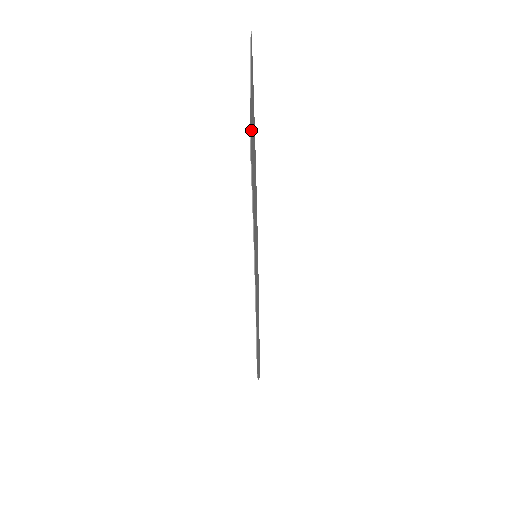
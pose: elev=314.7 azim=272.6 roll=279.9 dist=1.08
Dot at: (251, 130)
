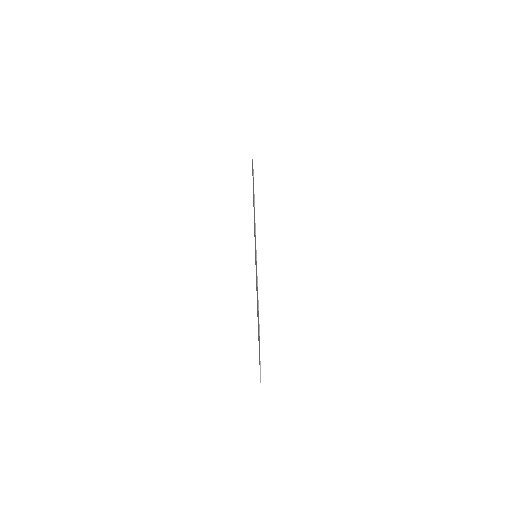
Dot at: occluded
